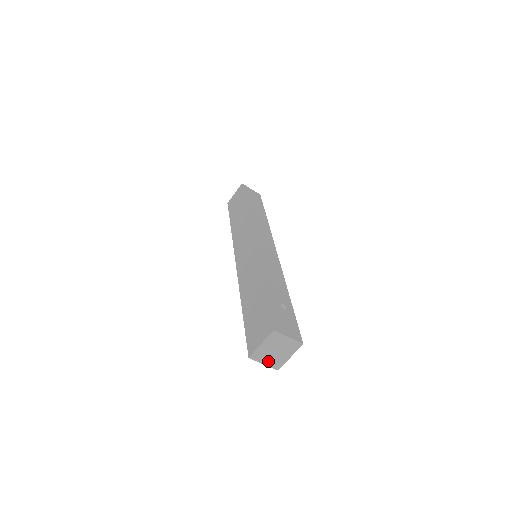
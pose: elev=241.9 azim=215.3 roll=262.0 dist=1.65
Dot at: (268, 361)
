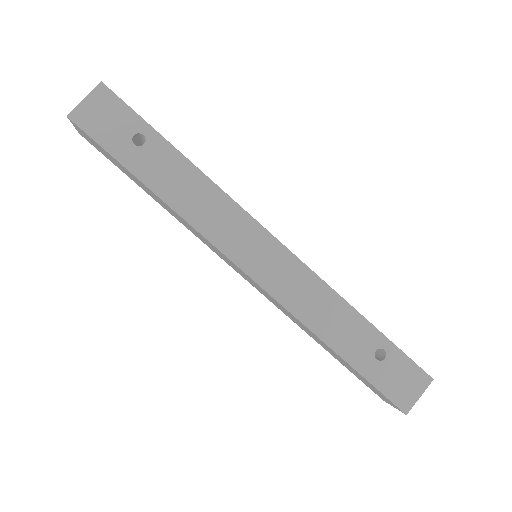
Dot at: occluded
